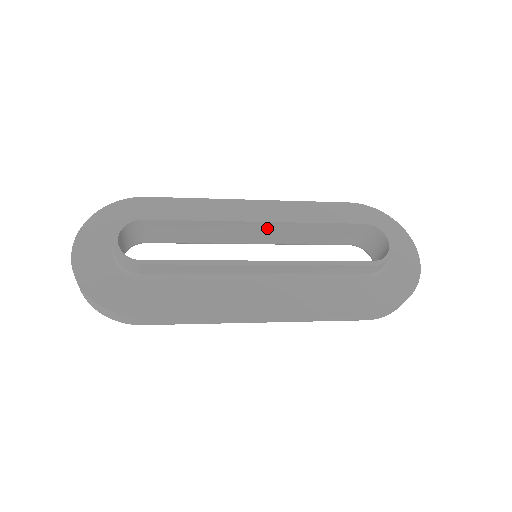
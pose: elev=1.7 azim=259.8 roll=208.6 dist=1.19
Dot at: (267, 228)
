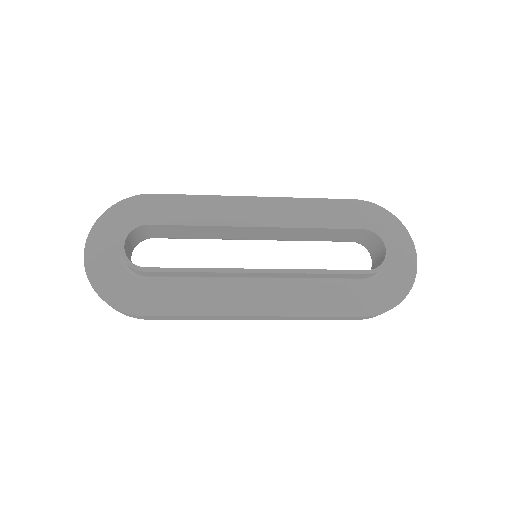
Dot at: (267, 231)
